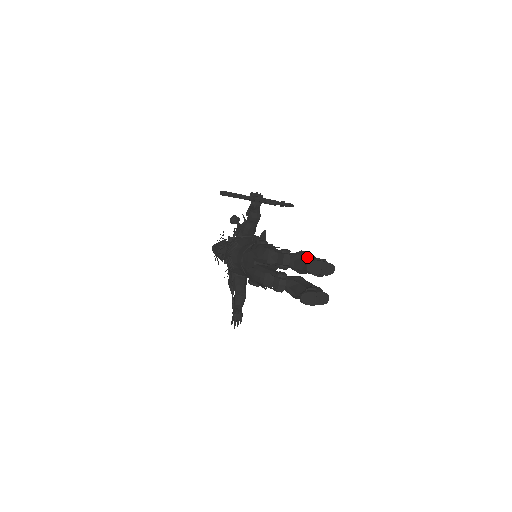
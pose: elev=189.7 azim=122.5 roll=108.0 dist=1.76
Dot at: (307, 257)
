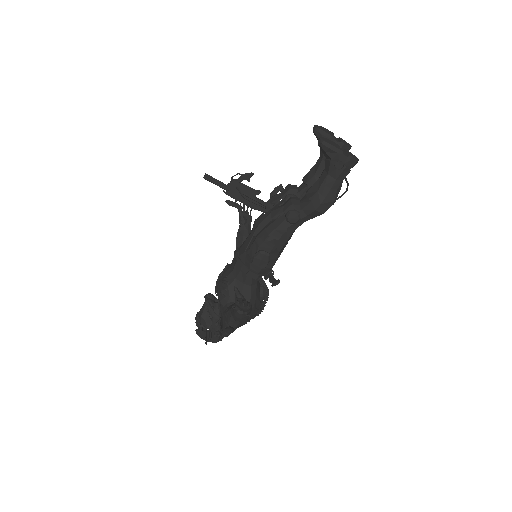
Dot at: occluded
